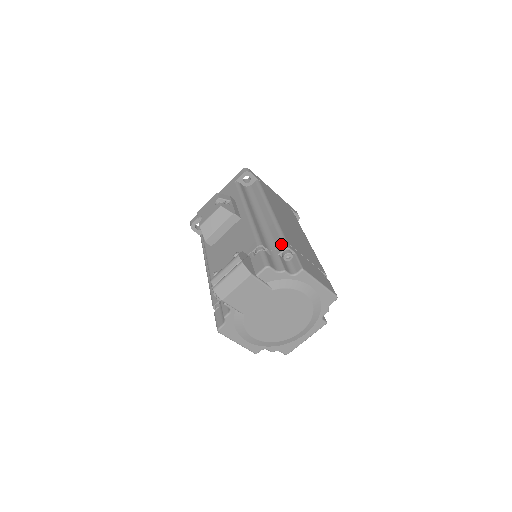
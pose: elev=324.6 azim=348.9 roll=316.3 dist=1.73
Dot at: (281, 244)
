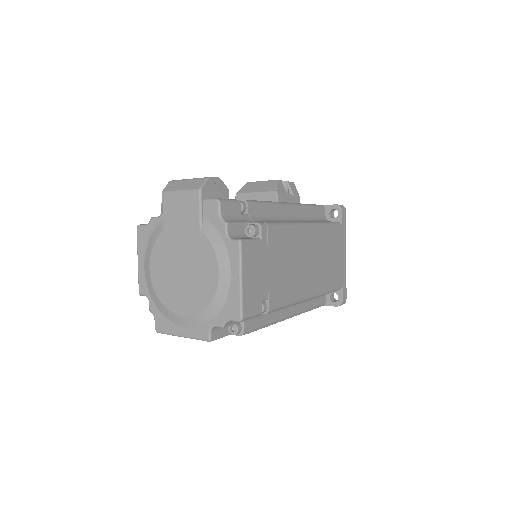
Dot at: occluded
